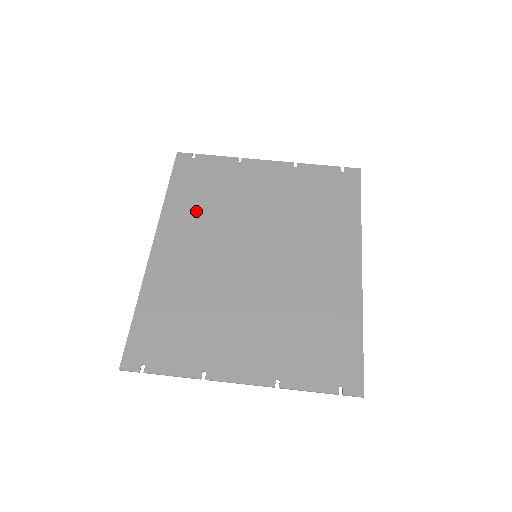
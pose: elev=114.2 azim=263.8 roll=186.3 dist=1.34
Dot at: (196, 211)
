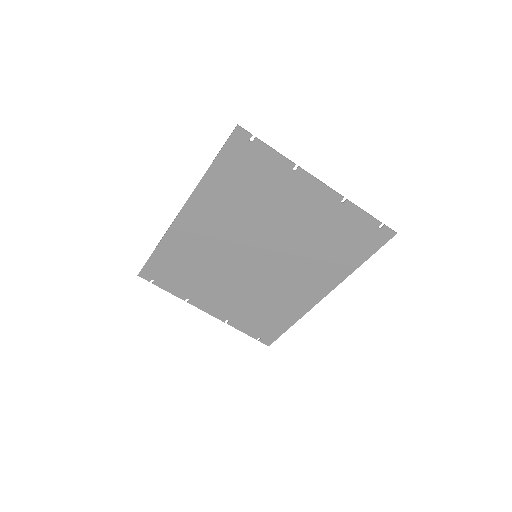
Dot at: (227, 200)
